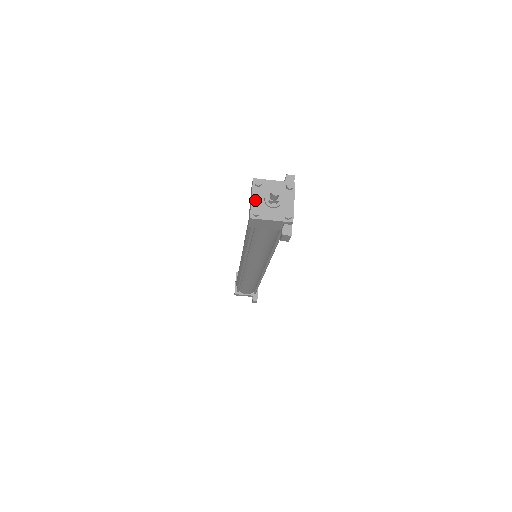
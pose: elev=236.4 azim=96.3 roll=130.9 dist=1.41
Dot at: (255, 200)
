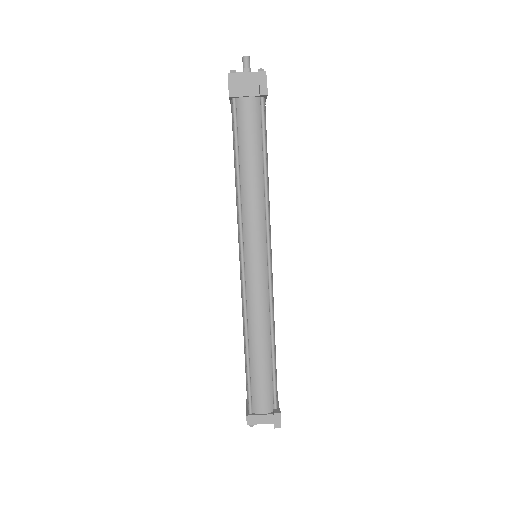
Dot at: occluded
